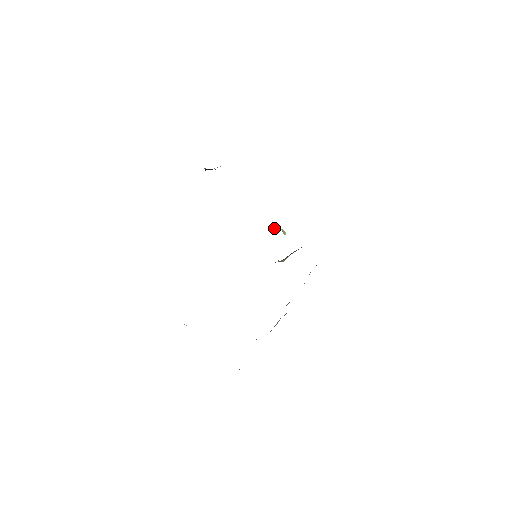
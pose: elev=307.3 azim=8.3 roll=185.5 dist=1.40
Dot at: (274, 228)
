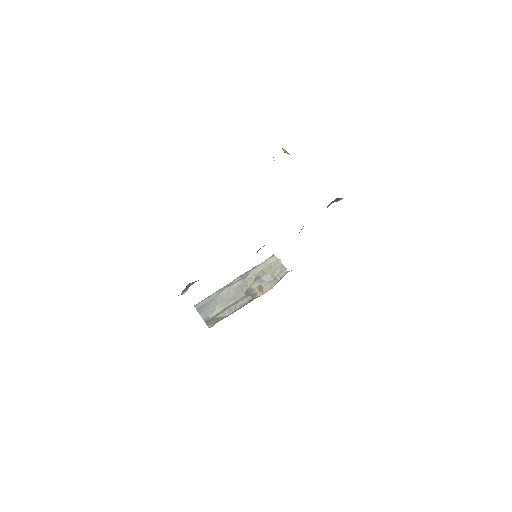
Dot at: (284, 152)
